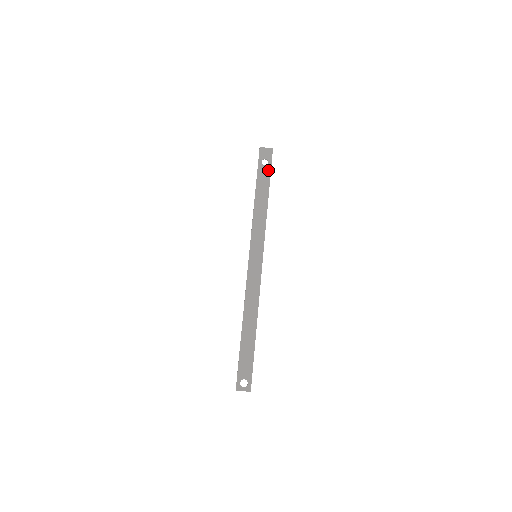
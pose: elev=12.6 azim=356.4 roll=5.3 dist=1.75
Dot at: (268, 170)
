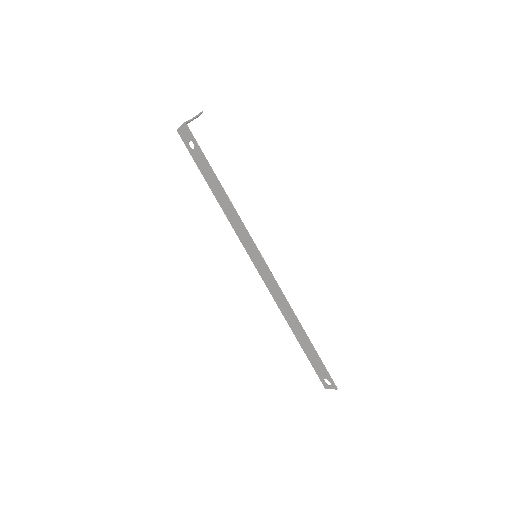
Dot at: (199, 153)
